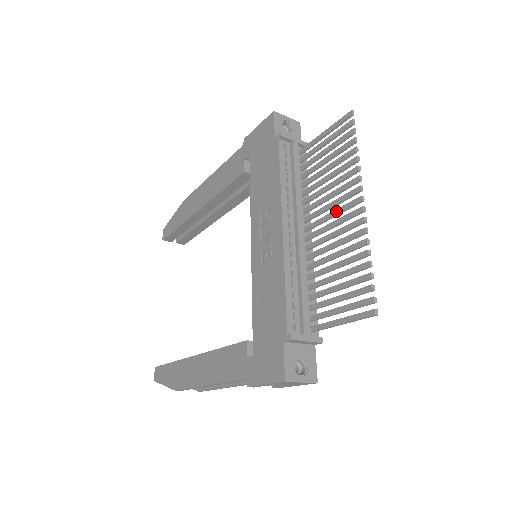
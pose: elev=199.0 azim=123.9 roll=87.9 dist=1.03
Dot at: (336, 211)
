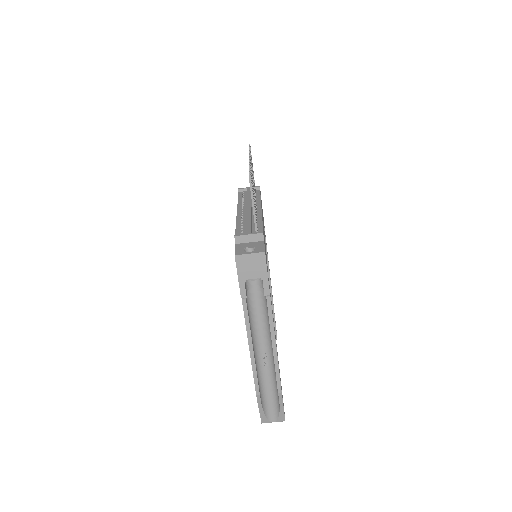
Dot at: occluded
